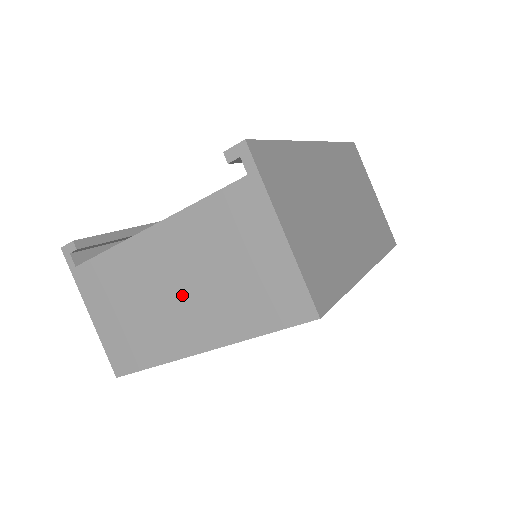
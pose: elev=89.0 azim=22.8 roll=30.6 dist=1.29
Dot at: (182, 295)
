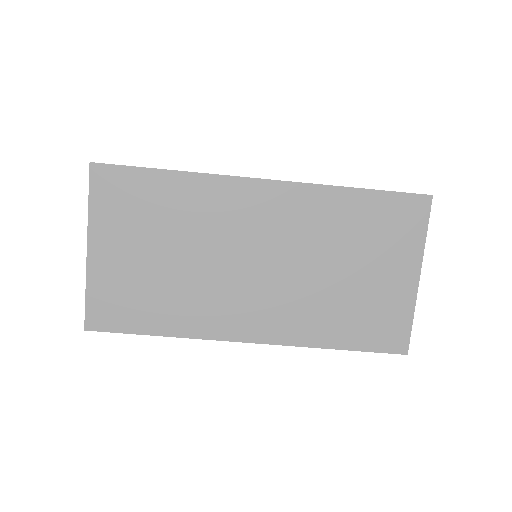
Dot at: occluded
